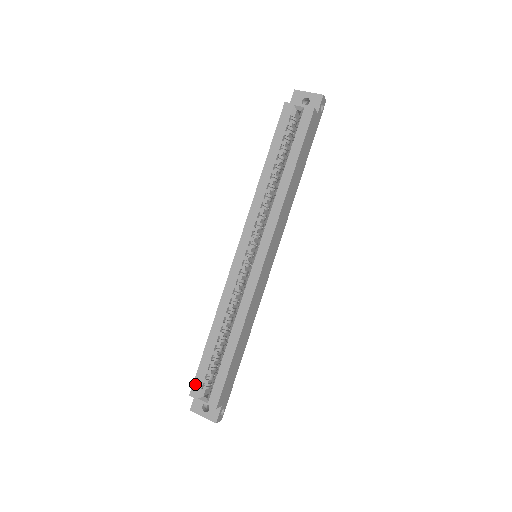
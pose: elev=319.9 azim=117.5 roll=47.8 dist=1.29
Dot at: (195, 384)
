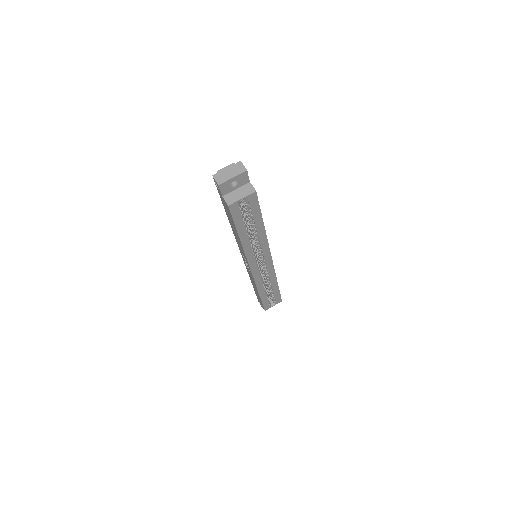
Dot at: (265, 308)
